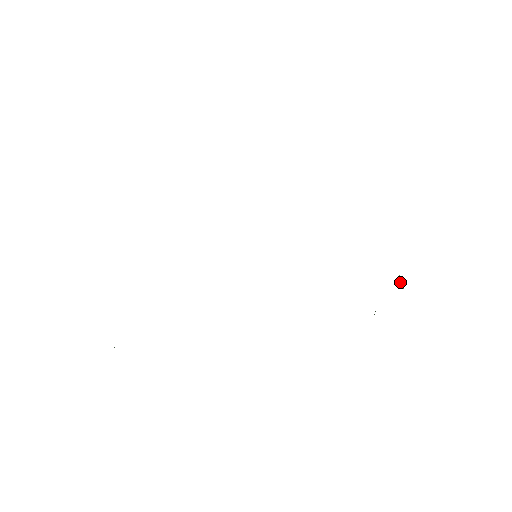
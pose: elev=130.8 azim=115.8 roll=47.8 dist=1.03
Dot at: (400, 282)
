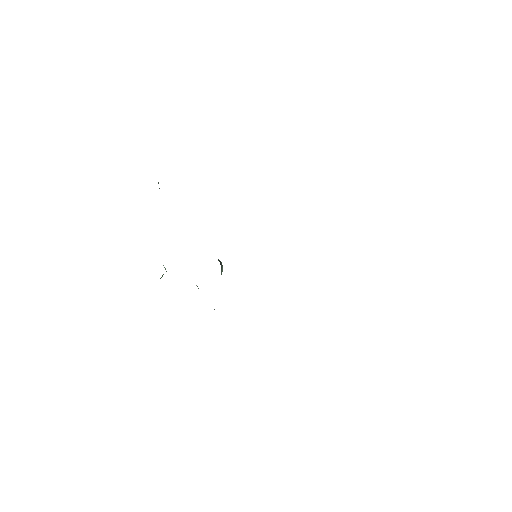
Dot at: occluded
